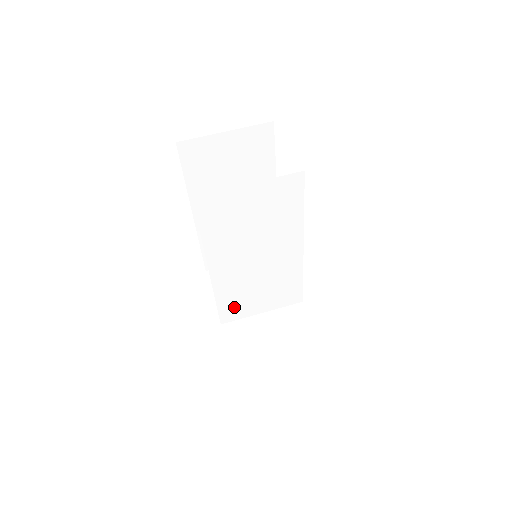
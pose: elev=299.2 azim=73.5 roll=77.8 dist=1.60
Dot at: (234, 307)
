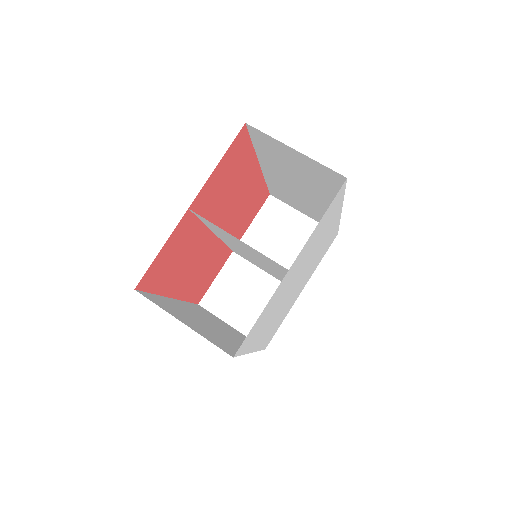
Dot at: occluded
